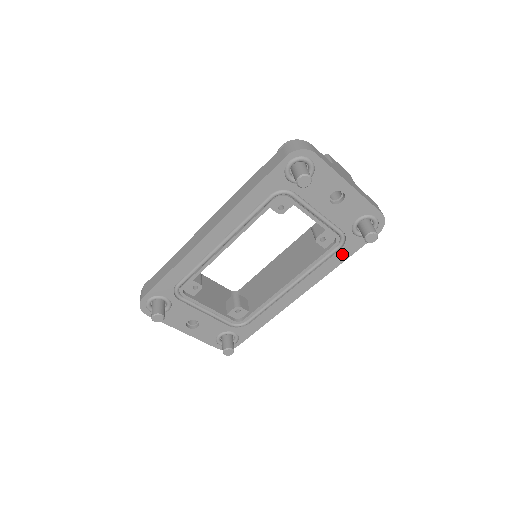
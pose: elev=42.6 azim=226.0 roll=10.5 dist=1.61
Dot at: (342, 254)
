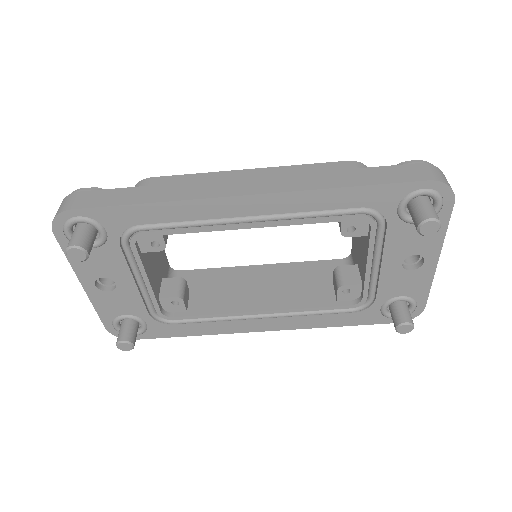
Dot at: (347, 318)
